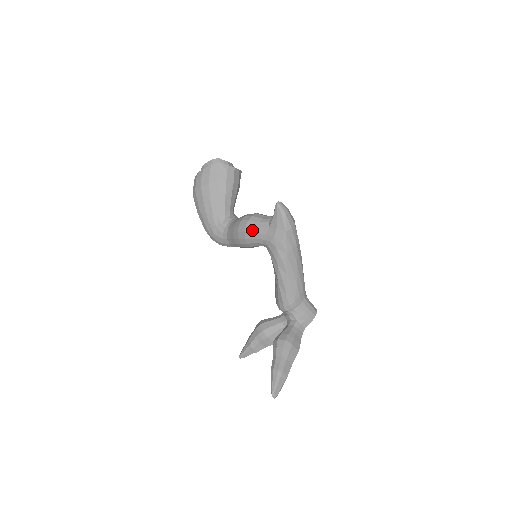
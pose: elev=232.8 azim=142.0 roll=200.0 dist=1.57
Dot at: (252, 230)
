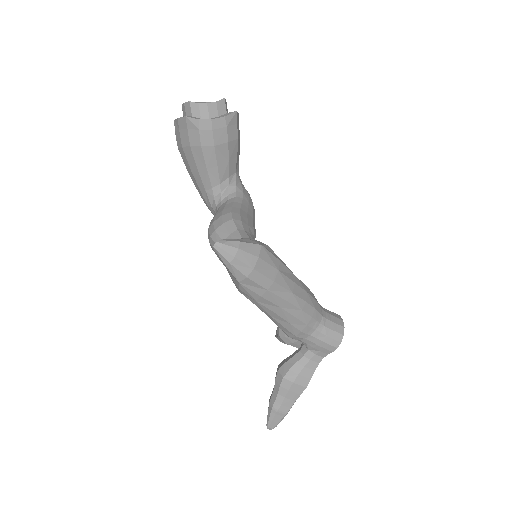
Dot at: (215, 252)
